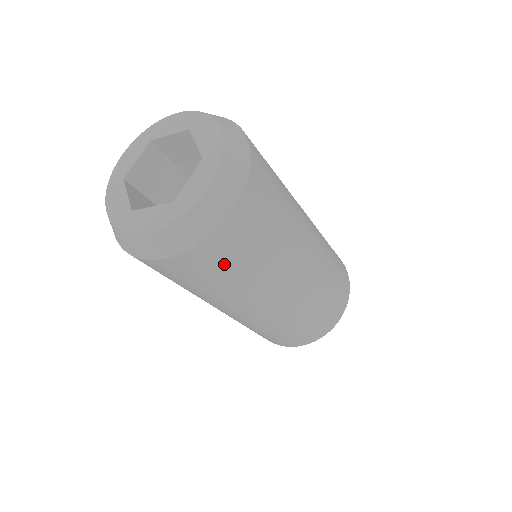
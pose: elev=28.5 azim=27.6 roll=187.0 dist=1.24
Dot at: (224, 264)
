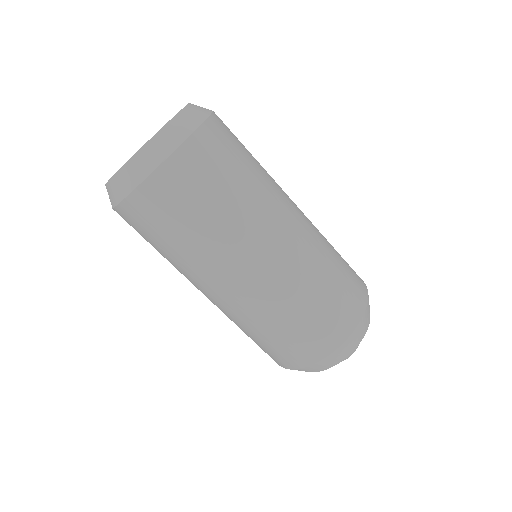
Dot at: (166, 218)
